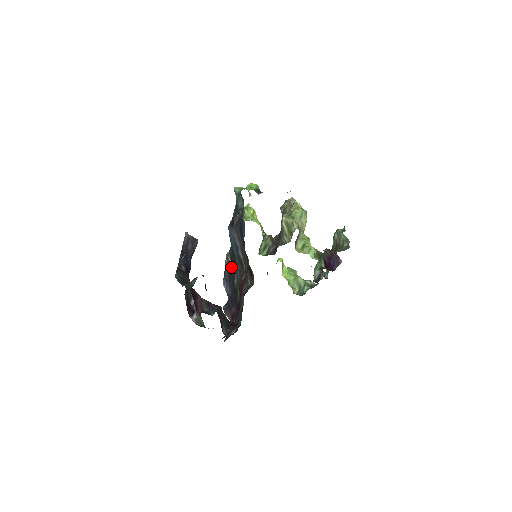
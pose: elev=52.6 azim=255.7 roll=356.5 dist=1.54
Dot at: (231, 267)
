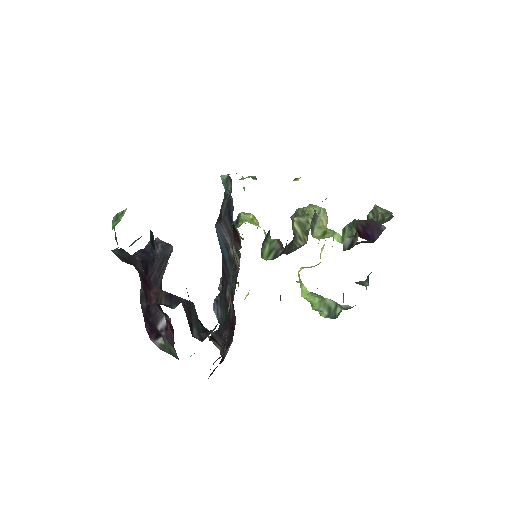
Dot at: (223, 282)
